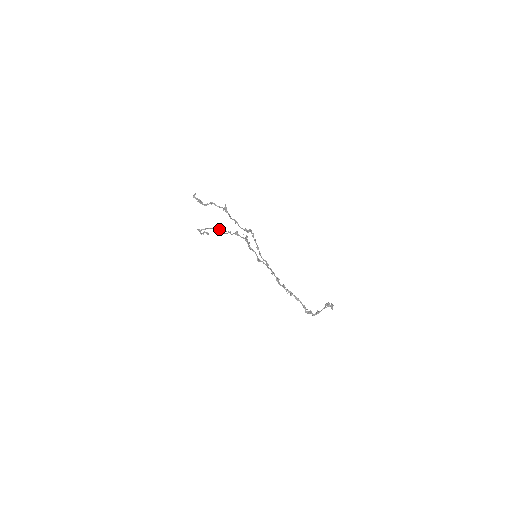
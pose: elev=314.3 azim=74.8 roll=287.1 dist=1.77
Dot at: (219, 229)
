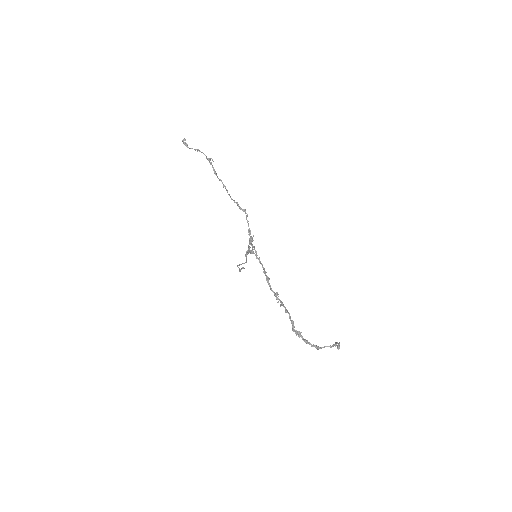
Dot at: (247, 253)
